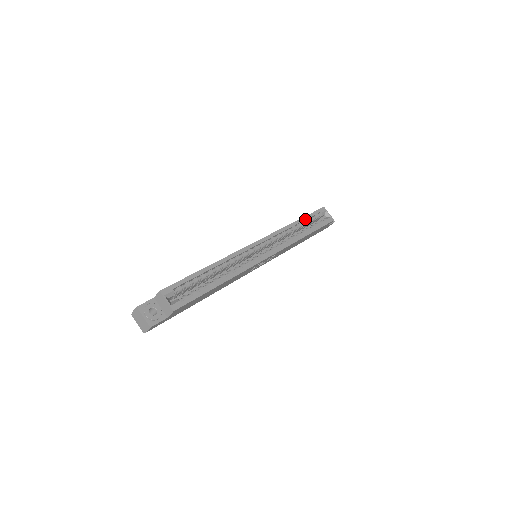
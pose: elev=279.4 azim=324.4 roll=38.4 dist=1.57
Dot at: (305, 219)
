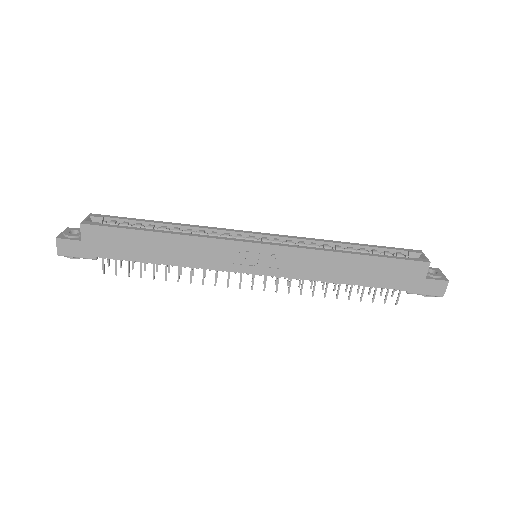
Dot at: (366, 246)
